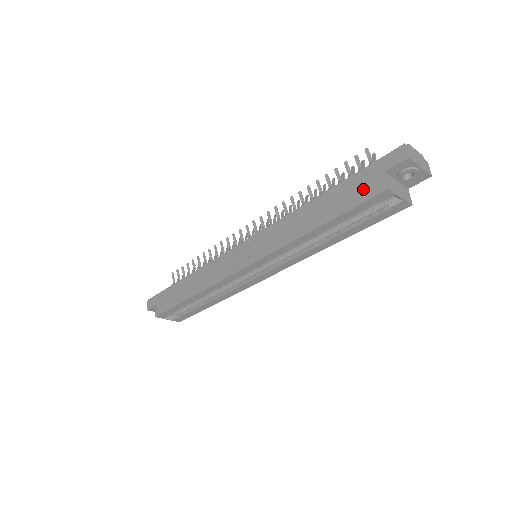
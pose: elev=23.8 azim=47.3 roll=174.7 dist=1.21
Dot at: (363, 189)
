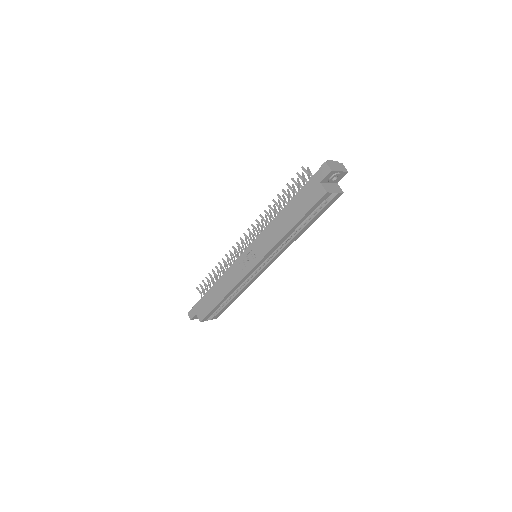
Dot at: (311, 196)
